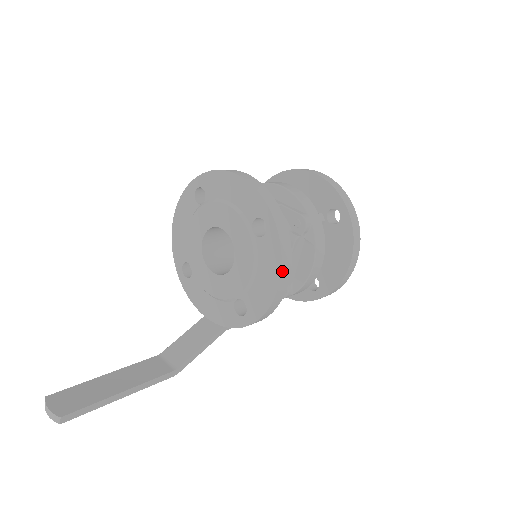
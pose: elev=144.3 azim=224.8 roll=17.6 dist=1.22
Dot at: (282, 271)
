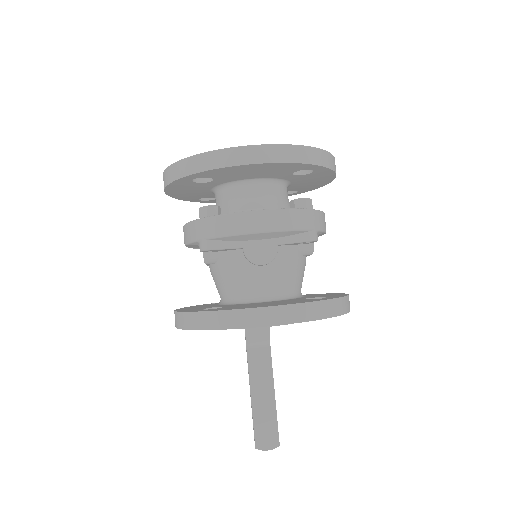
Dot at: occluded
